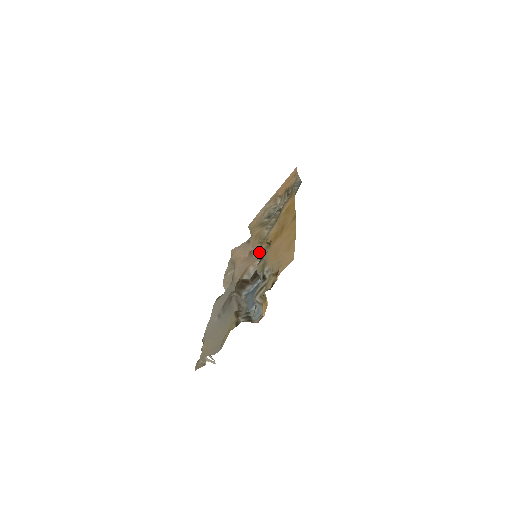
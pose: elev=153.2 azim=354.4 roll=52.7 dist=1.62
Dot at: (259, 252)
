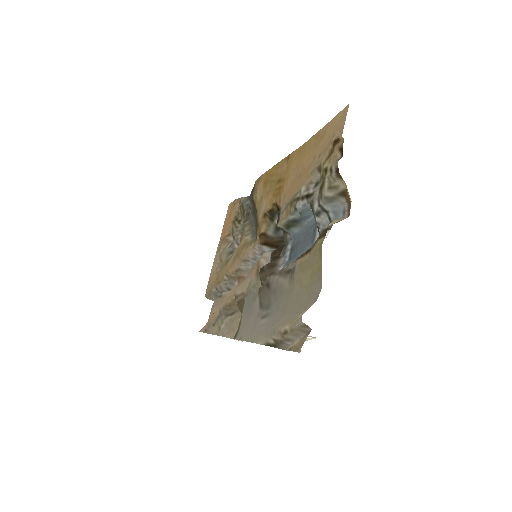
Dot at: (262, 235)
